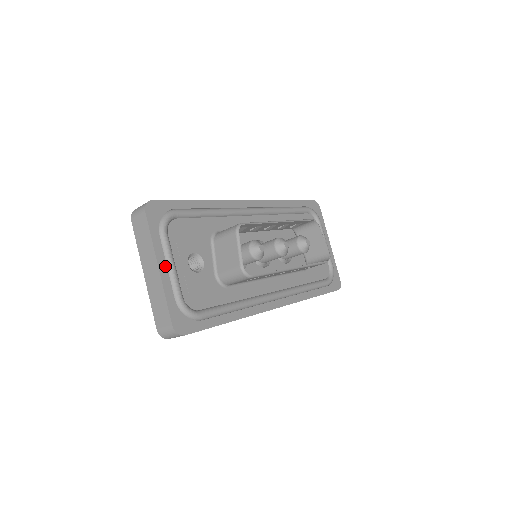
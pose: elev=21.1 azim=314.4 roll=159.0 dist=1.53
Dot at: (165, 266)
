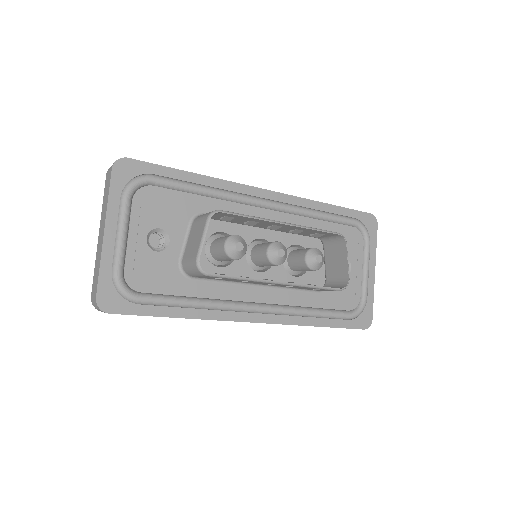
Dot at: (114, 232)
